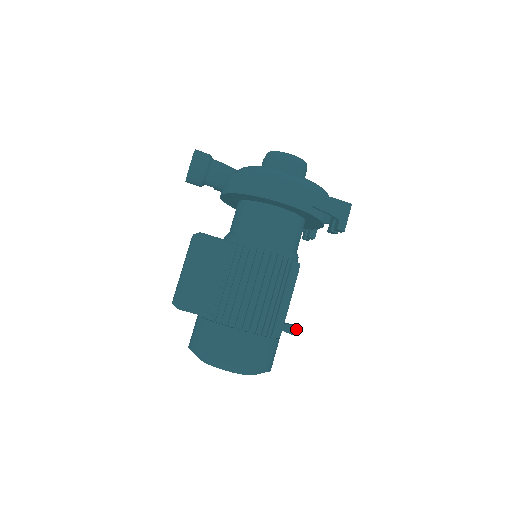
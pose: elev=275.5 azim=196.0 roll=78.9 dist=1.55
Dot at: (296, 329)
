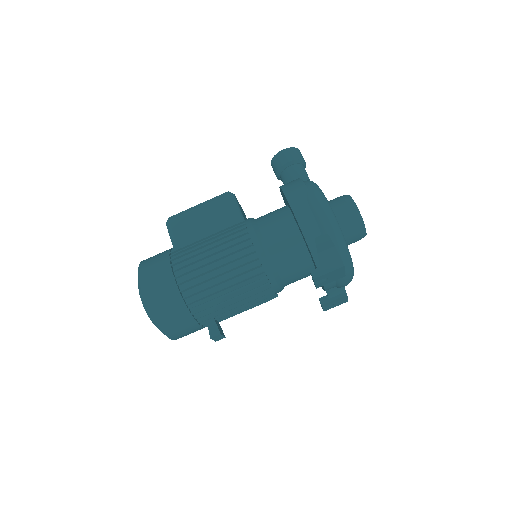
Dot at: (216, 332)
